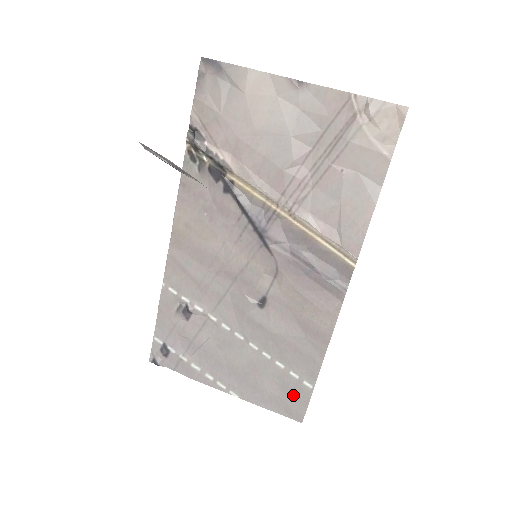
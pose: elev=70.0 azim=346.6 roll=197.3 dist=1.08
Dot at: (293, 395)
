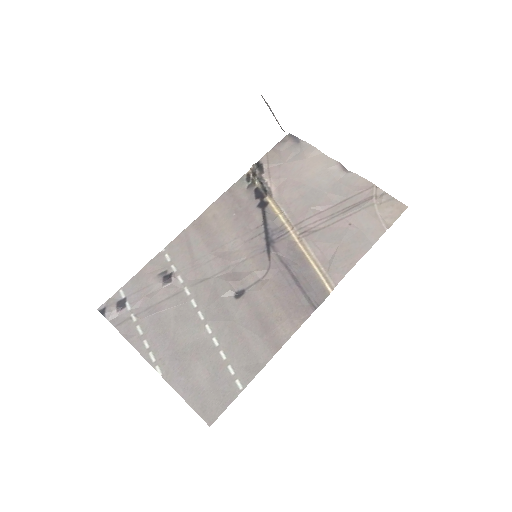
Dot at: (218, 391)
